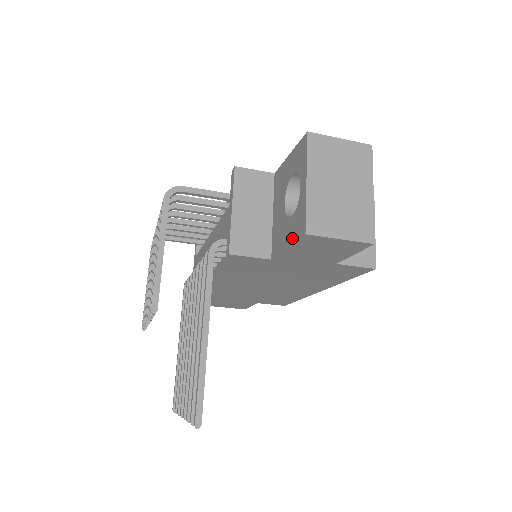
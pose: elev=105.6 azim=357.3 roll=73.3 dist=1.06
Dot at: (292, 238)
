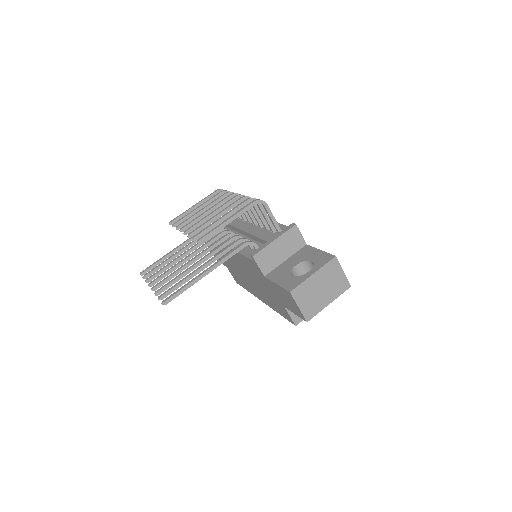
Dot at: (283, 284)
